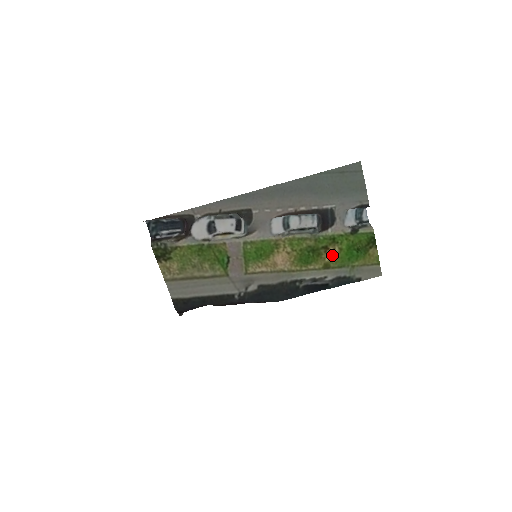
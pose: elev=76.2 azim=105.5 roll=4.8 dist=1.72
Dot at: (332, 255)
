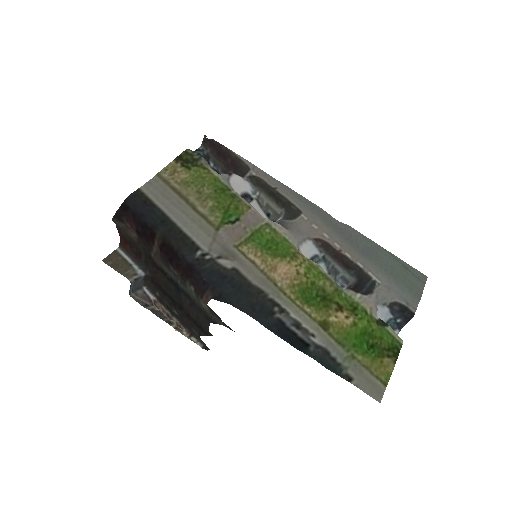
Dot at: (340, 321)
